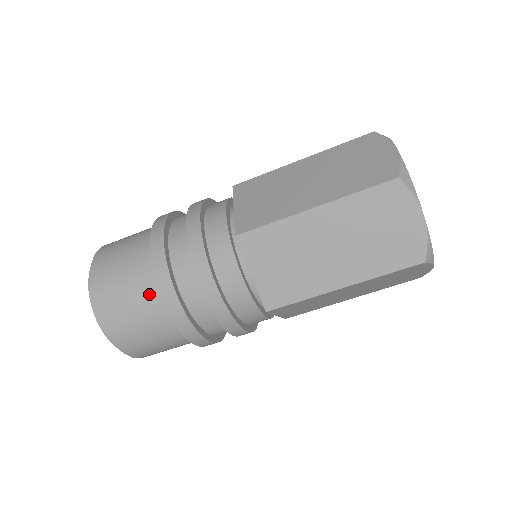
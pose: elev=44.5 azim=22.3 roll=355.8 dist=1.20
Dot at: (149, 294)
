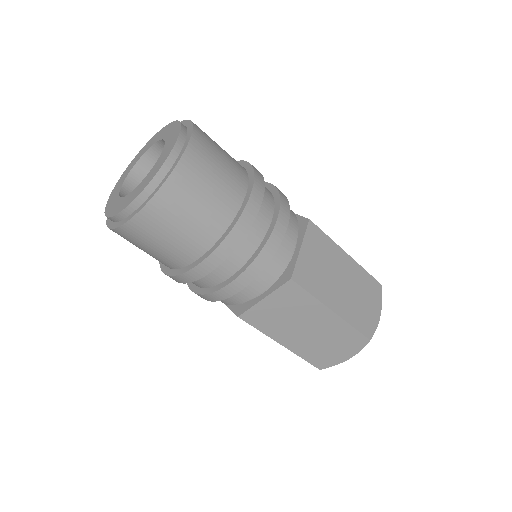
Dot at: (237, 181)
